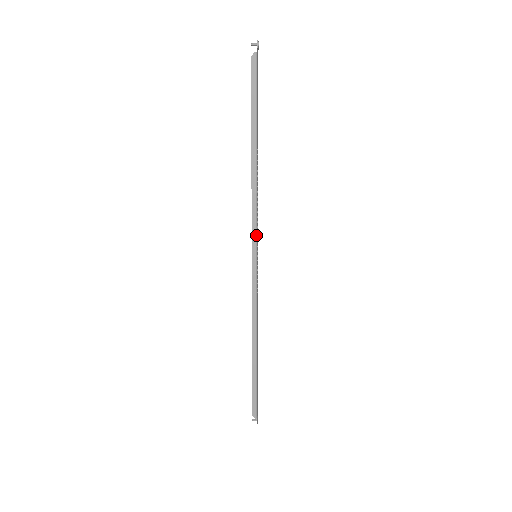
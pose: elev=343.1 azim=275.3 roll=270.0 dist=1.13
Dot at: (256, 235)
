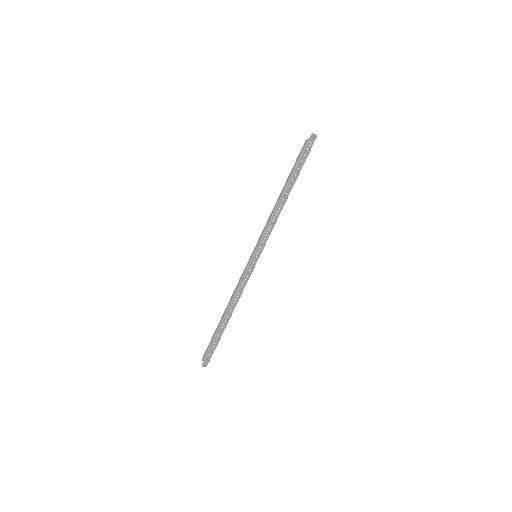
Dot at: (260, 241)
